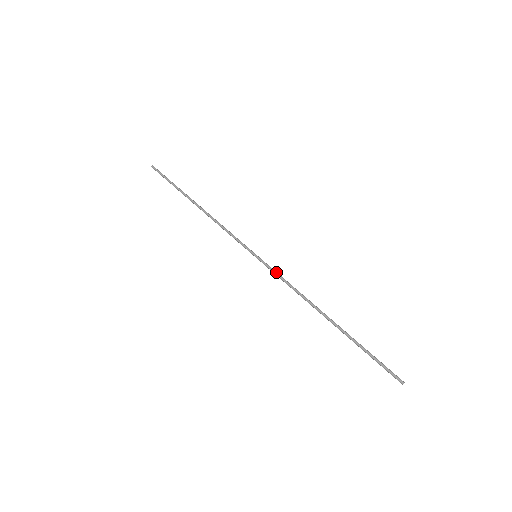
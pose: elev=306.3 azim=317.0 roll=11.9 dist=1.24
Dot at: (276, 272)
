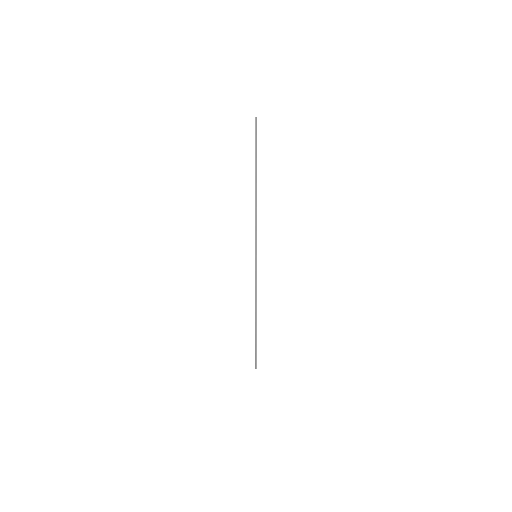
Dot at: (256, 276)
